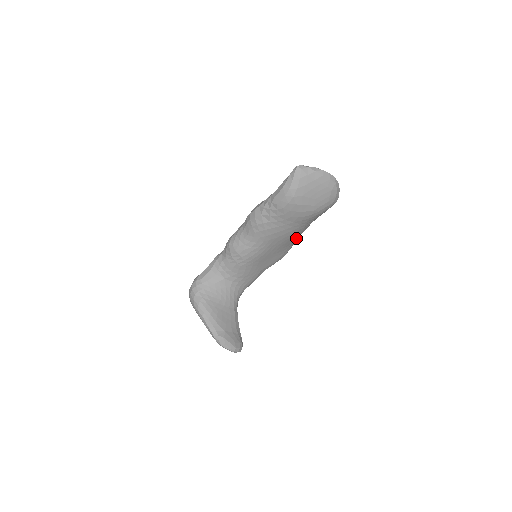
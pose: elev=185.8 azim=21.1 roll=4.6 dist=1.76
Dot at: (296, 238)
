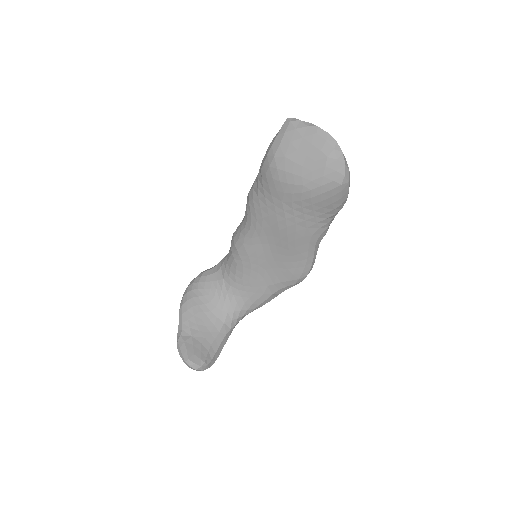
Dot at: (305, 244)
